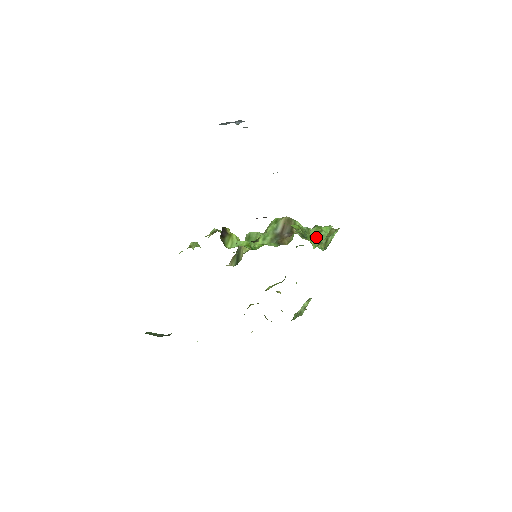
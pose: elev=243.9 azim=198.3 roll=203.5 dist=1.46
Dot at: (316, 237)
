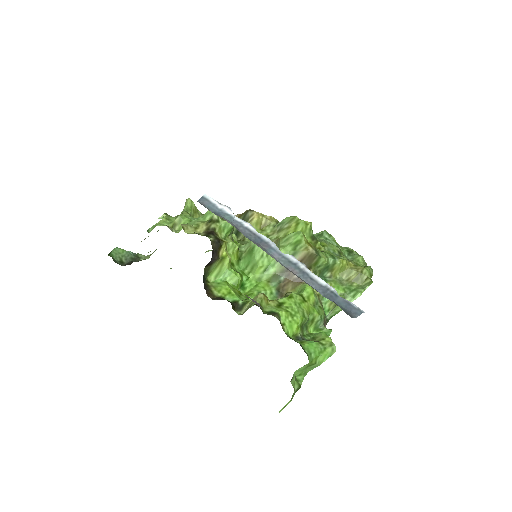
Dot at: (302, 371)
